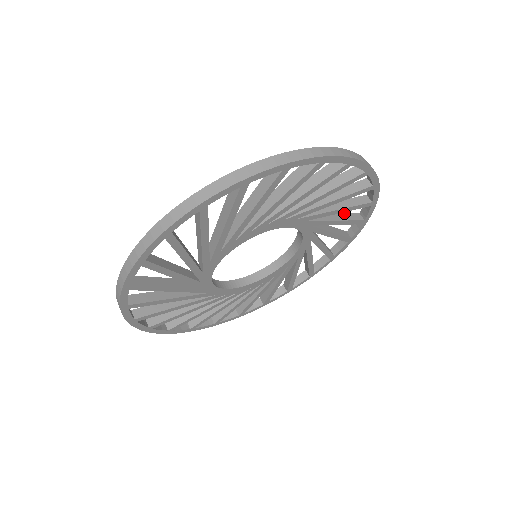
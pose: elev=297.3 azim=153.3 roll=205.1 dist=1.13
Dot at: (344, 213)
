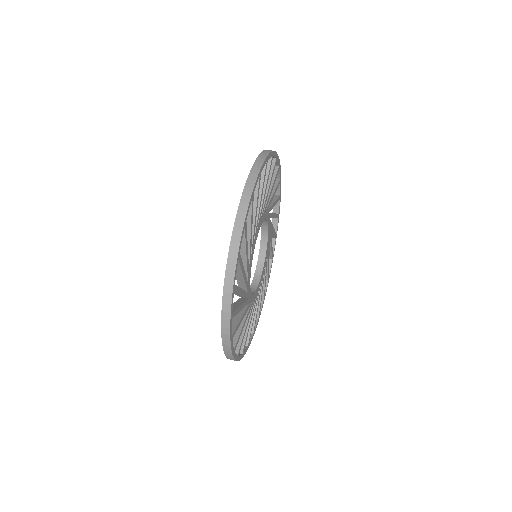
Dot at: occluded
